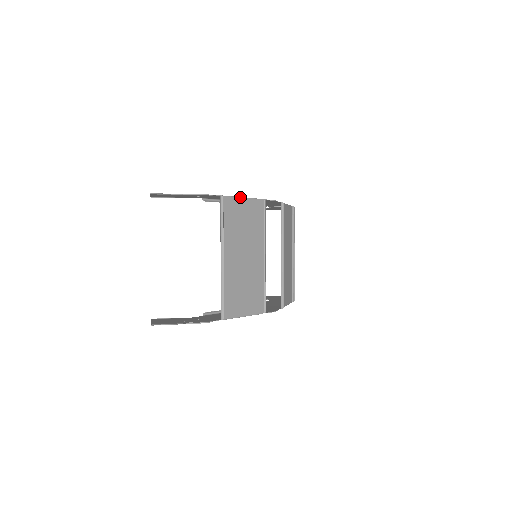
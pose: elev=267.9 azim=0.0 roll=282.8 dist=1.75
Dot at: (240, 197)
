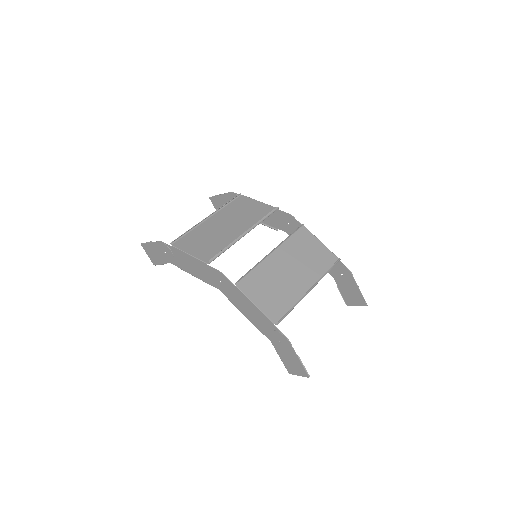
Dot at: occluded
